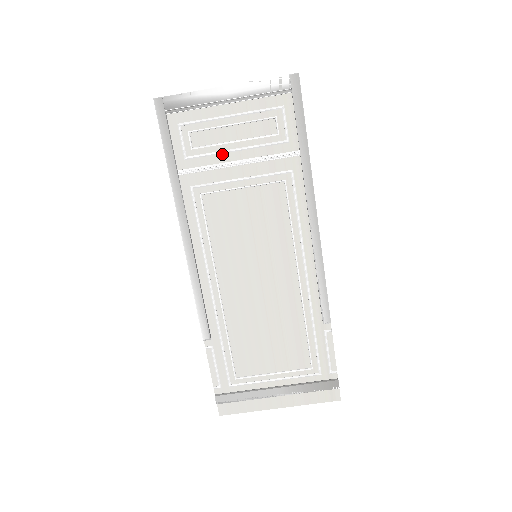
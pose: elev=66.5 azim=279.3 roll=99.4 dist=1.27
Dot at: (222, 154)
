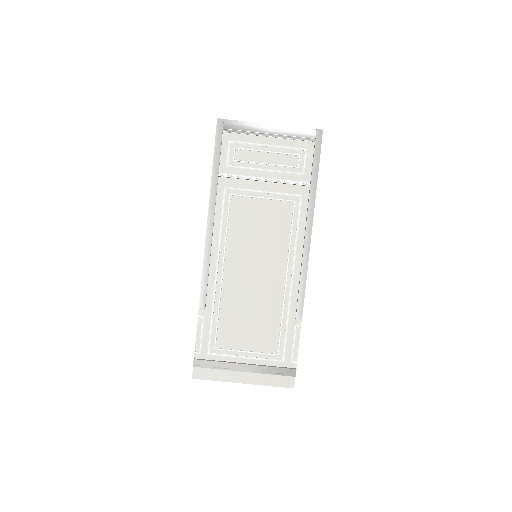
Dot at: (254, 170)
